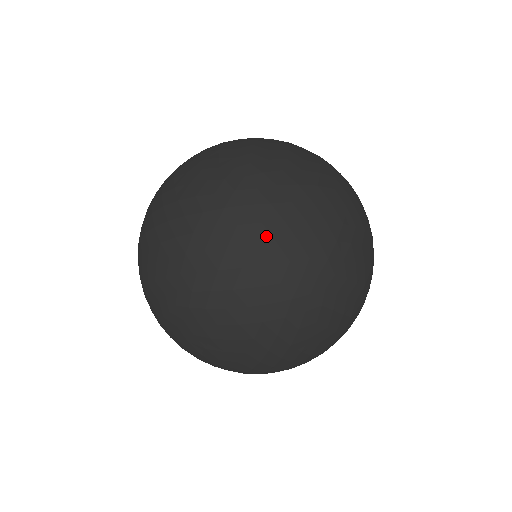
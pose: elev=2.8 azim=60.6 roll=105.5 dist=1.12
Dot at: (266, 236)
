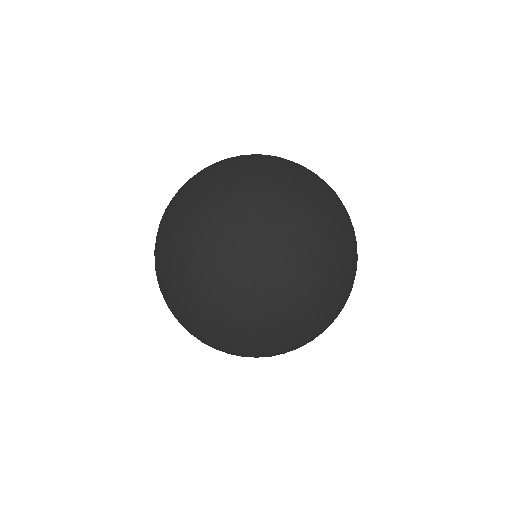
Dot at: (270, 177)
